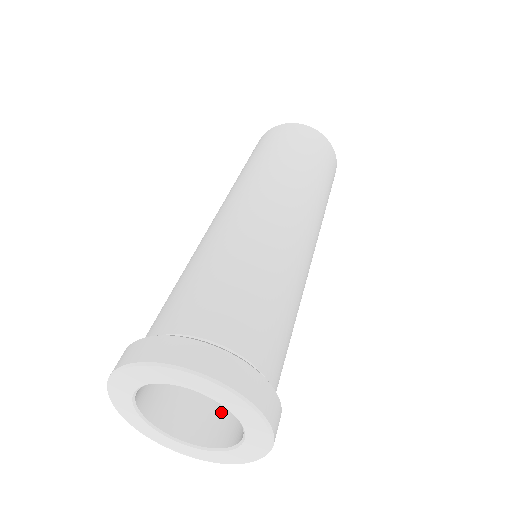
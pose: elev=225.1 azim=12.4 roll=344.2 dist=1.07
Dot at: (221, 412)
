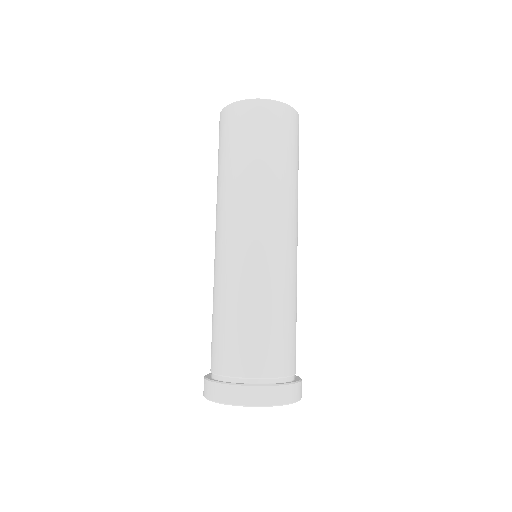
Dot at: occluded
